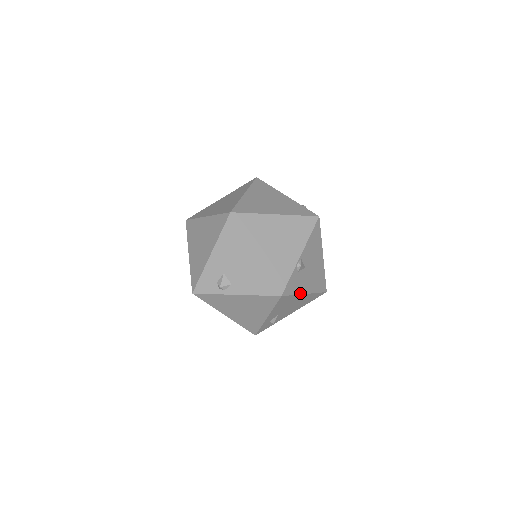
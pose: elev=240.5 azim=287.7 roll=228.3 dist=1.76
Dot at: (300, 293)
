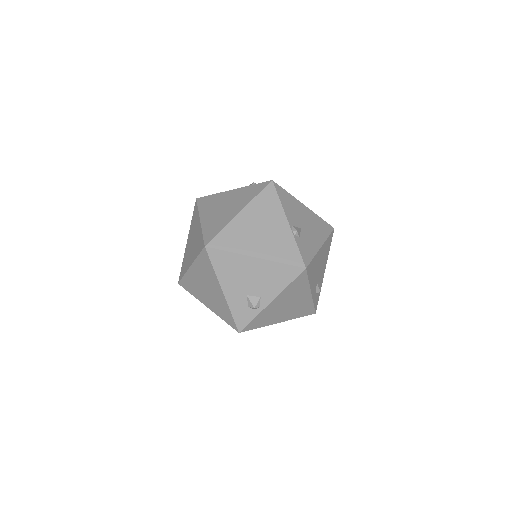
Dot at: (317, 251)
